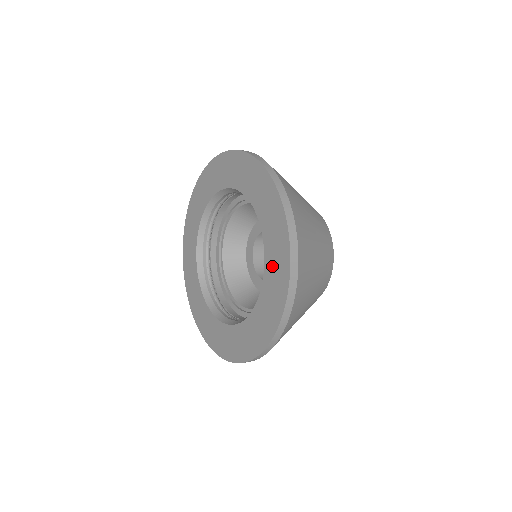
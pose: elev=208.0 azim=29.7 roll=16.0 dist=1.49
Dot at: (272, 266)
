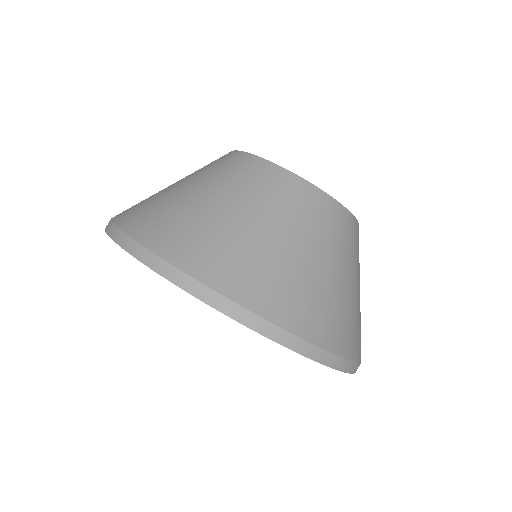
Dot at: occluded
